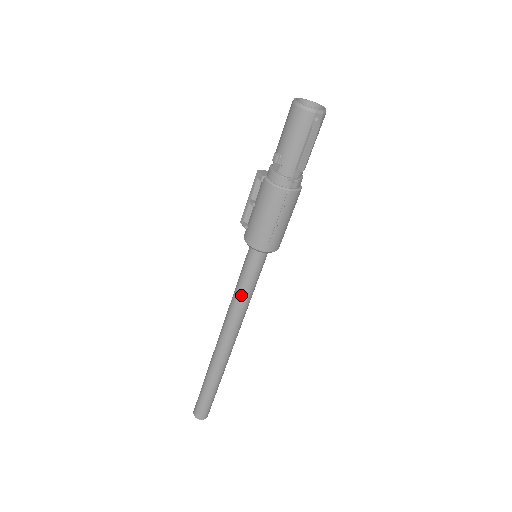
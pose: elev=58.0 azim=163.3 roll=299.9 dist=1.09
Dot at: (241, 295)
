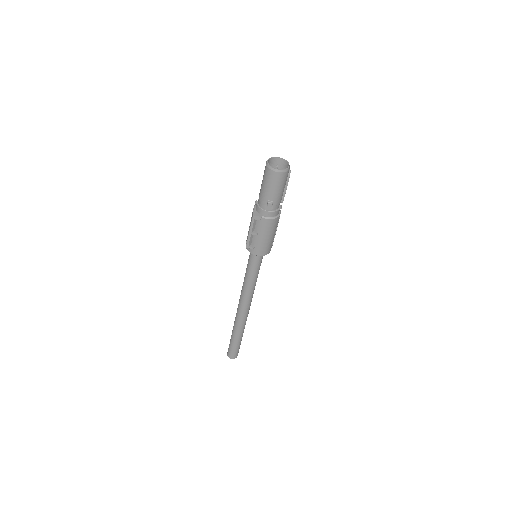
Dot at: (255, 281)
